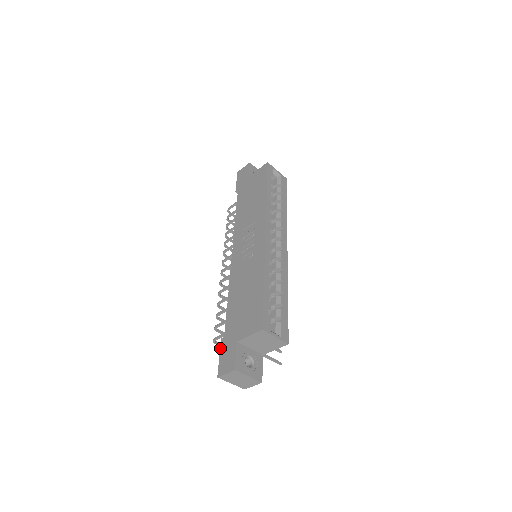
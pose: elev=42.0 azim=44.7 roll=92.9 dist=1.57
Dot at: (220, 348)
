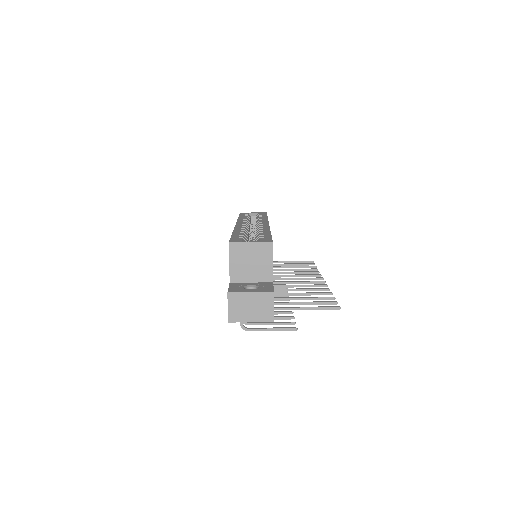
Dot at: occluded
